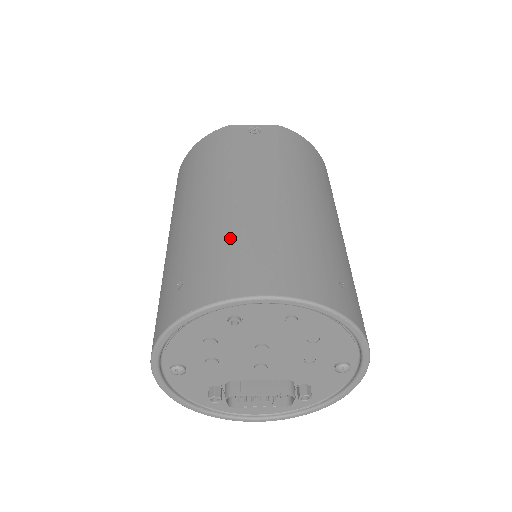
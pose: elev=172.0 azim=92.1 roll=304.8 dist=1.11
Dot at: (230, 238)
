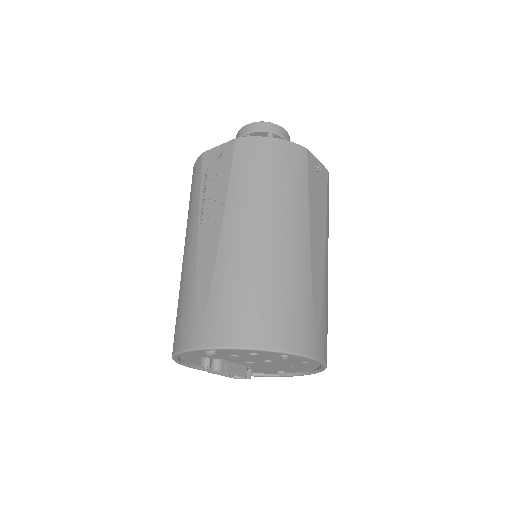
Dot at: (305, 295)
